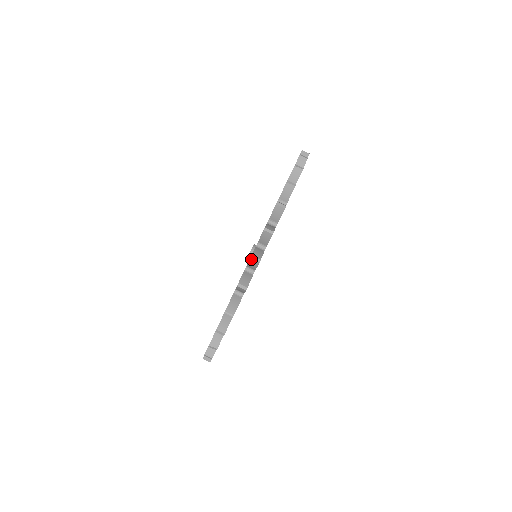
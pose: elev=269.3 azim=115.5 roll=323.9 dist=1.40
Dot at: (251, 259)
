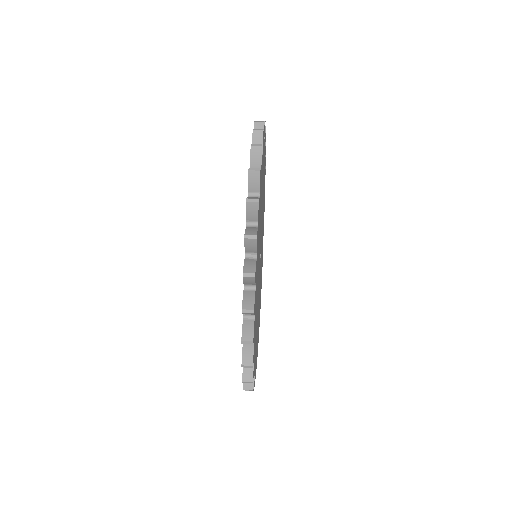
Dot at: (246, 239)
